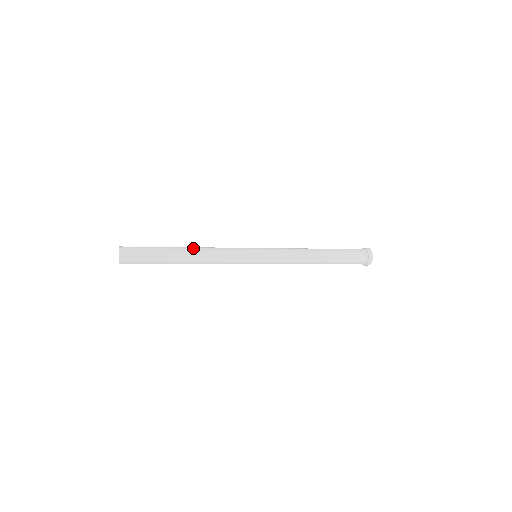
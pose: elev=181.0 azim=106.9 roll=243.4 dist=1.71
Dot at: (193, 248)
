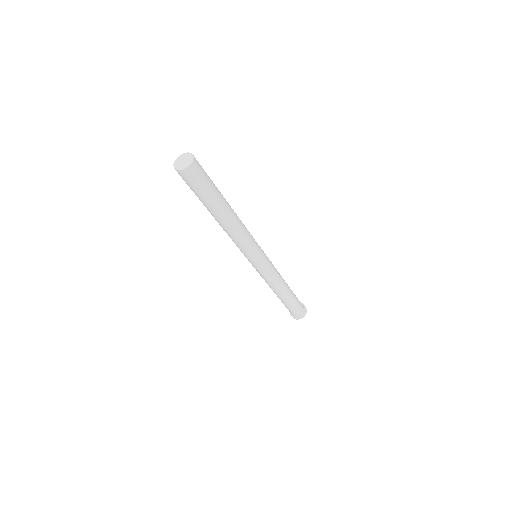
Dot at: occluded
